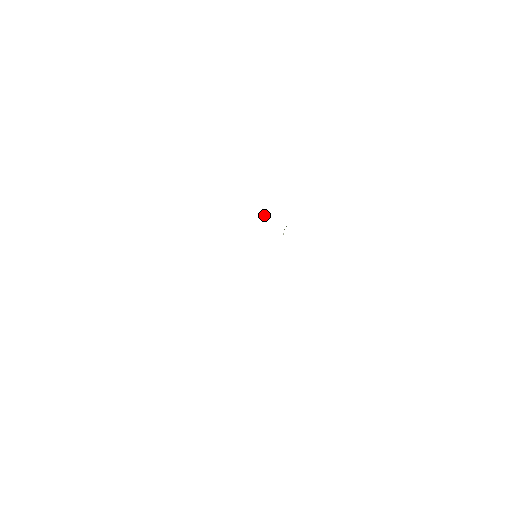
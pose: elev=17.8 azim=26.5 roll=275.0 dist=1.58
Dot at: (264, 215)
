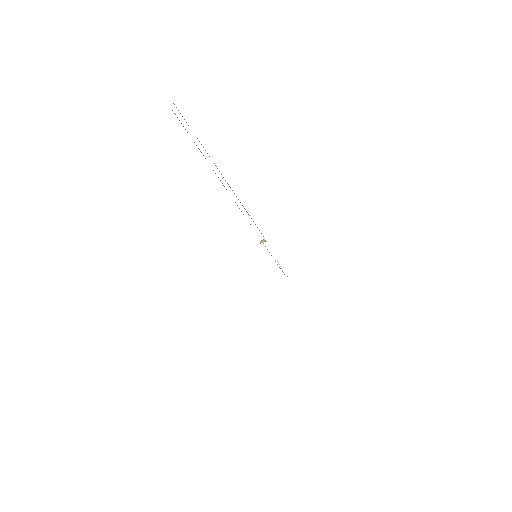
Dot at: occluded
